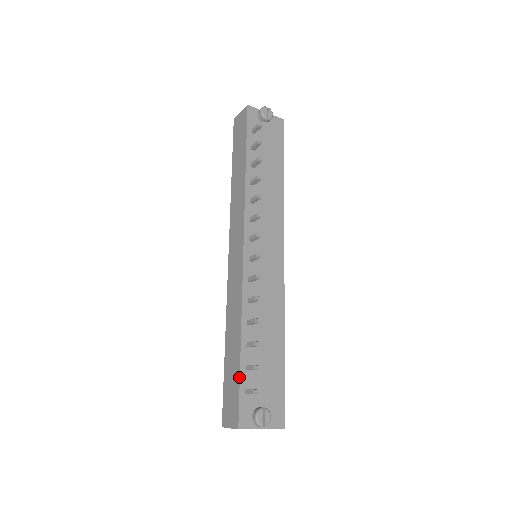
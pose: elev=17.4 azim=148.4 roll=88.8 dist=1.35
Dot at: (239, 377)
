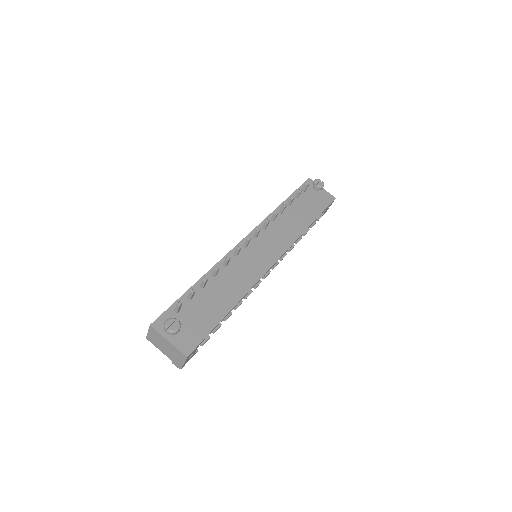
Dot at: (179, 298)
